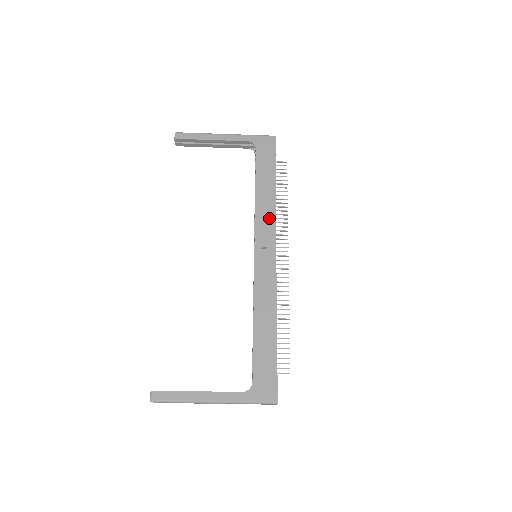
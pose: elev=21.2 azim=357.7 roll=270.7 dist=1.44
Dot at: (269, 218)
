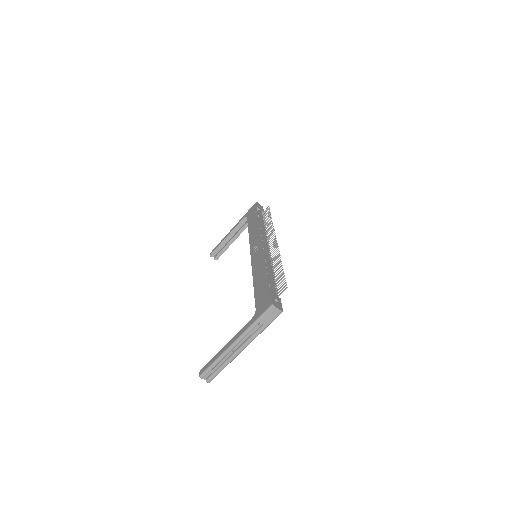
Dot at: (256, 232)
